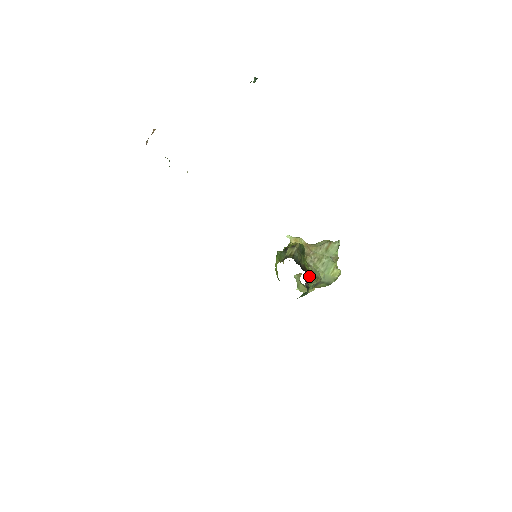
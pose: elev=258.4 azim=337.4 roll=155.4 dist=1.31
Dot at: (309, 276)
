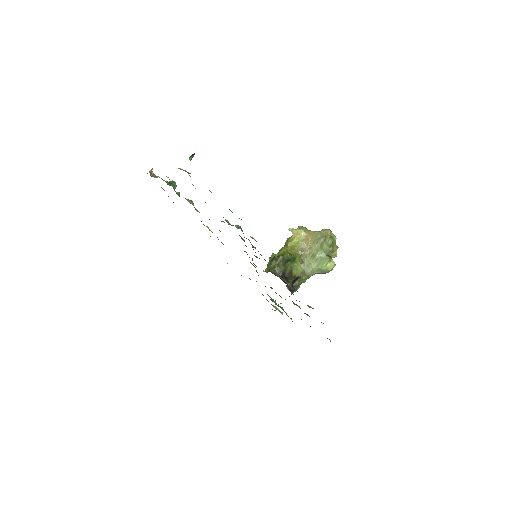
Dot at: (296, 278)
